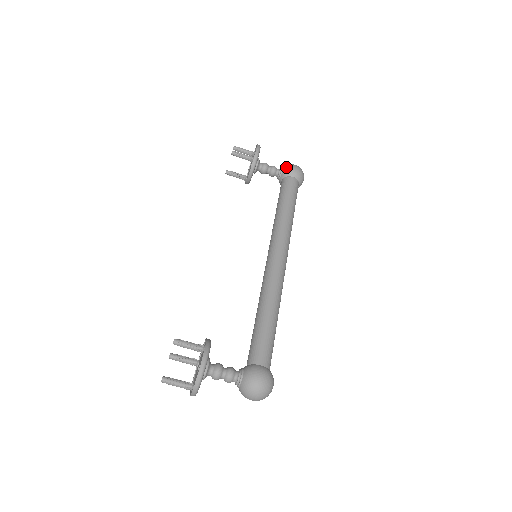
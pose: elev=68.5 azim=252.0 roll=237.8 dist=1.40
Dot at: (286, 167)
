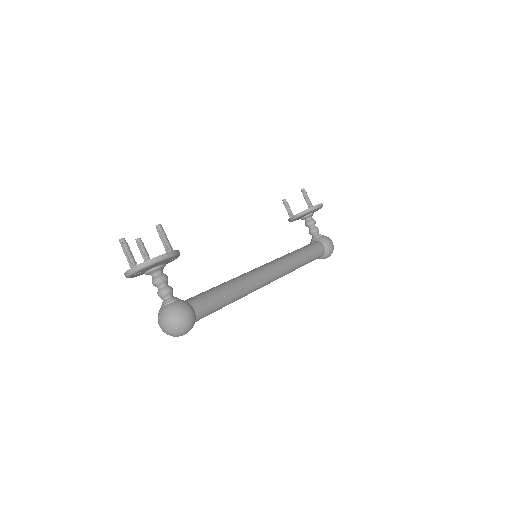
Dot at: (326, 236)
